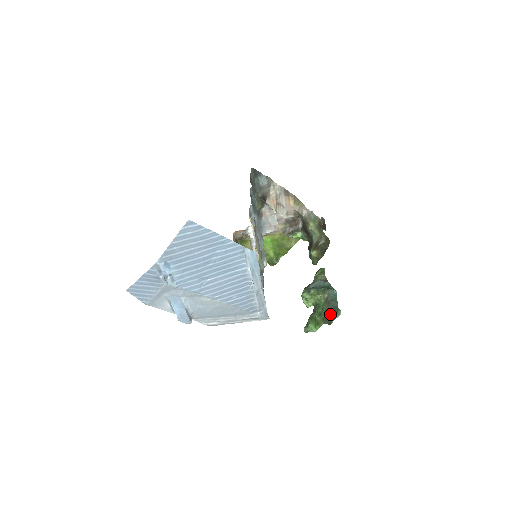
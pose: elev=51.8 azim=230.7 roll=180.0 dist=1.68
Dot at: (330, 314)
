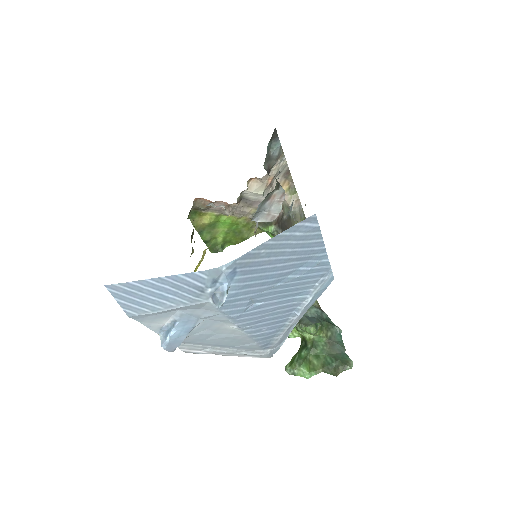
Dot at: (336, 362)
